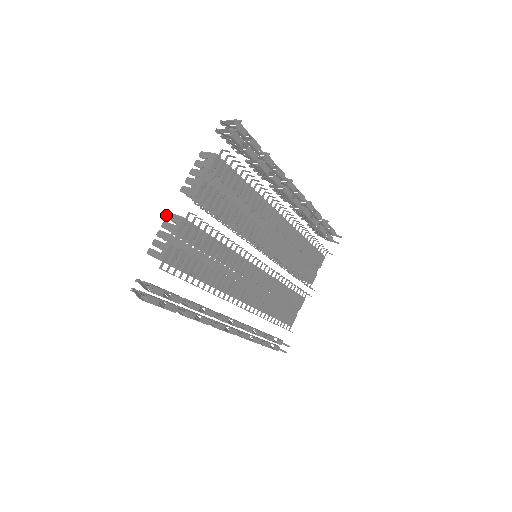
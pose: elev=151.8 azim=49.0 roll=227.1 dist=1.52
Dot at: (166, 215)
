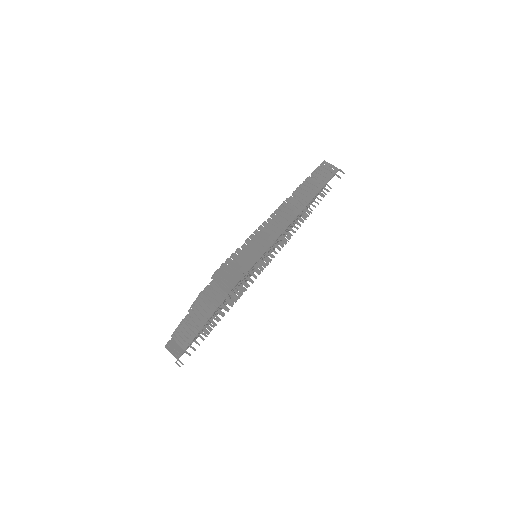
Dot at: (180, 322)
